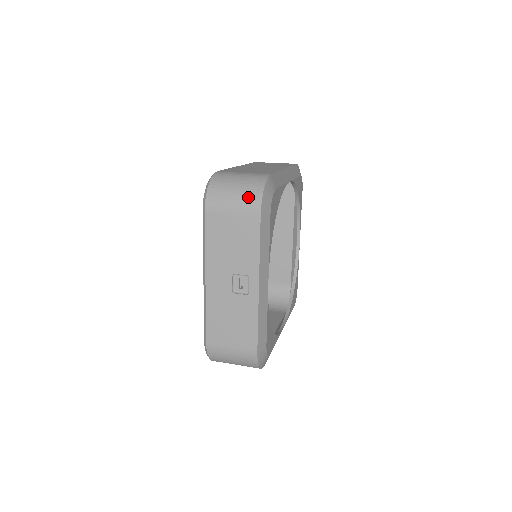
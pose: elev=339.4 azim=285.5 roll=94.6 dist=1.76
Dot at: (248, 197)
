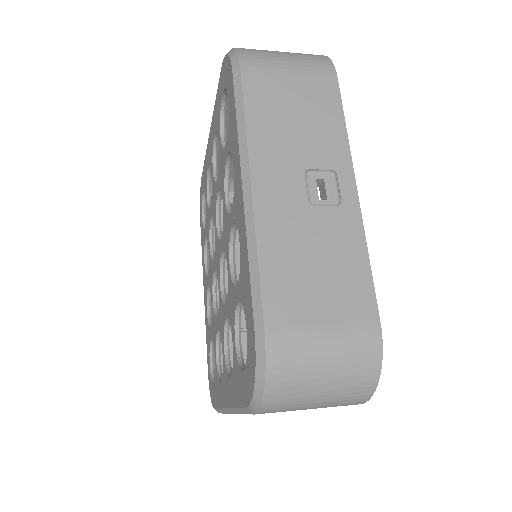
Dot at: (308, 57)
